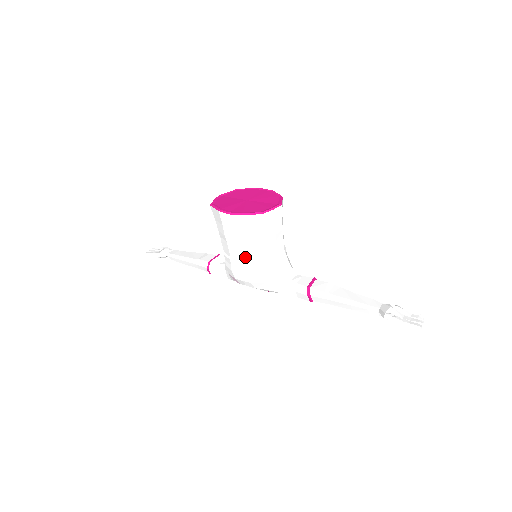
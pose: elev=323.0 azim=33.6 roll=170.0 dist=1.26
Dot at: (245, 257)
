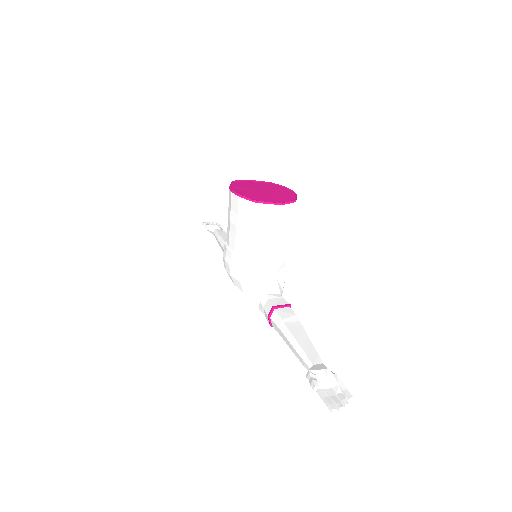
Dot at: (233, 245)
